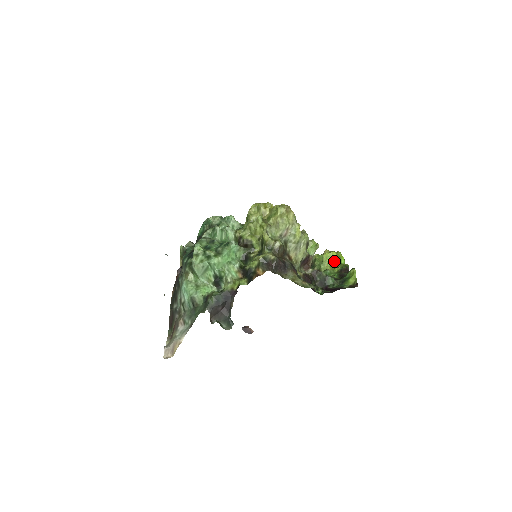
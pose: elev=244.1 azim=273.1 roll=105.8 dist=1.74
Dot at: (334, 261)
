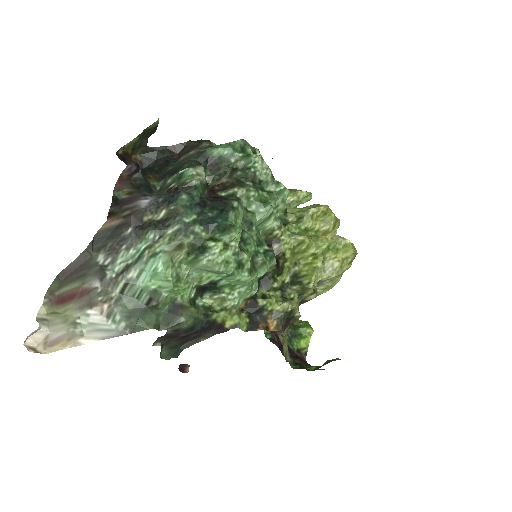
Dot at: occluded
